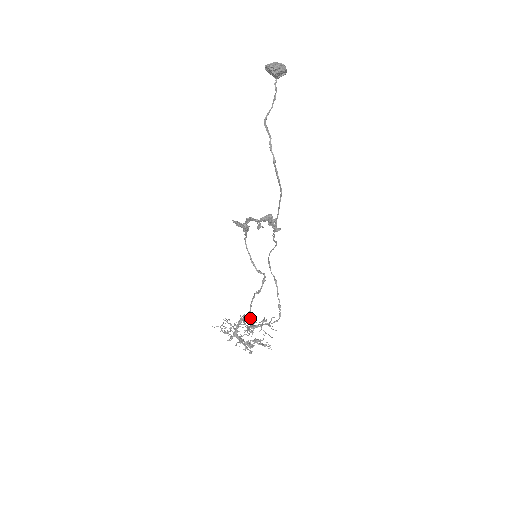
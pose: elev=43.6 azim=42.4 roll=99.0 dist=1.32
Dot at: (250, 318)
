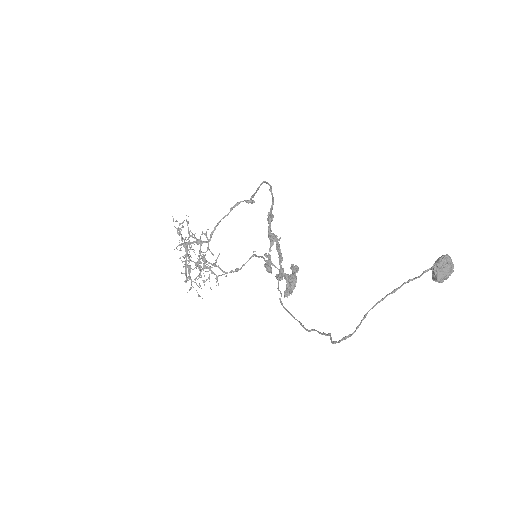
Dot at: occluded
